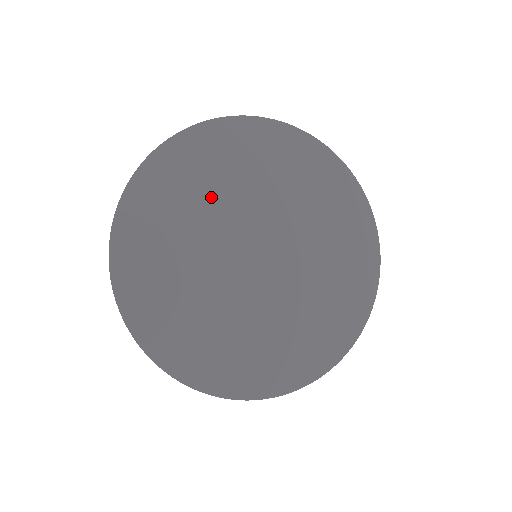
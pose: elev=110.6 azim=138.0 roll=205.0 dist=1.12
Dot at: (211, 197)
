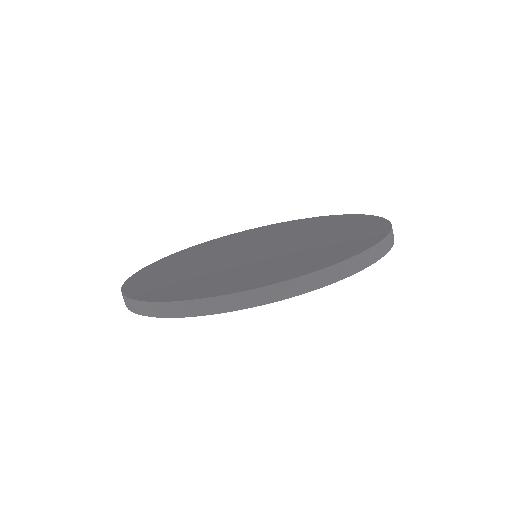
Dot at: (216, 249)
